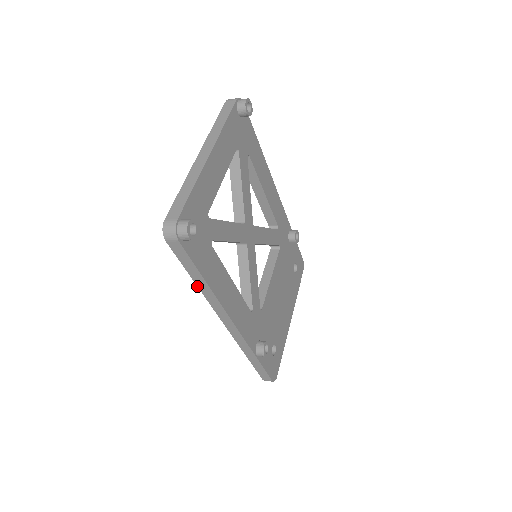
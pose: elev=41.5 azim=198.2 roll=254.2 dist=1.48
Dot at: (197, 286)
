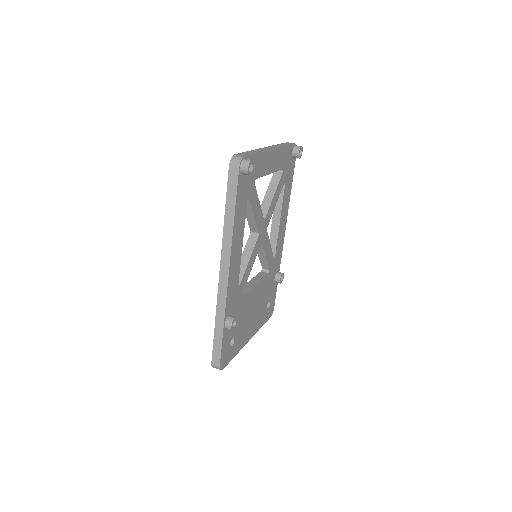
Dot at: (224, 221)
